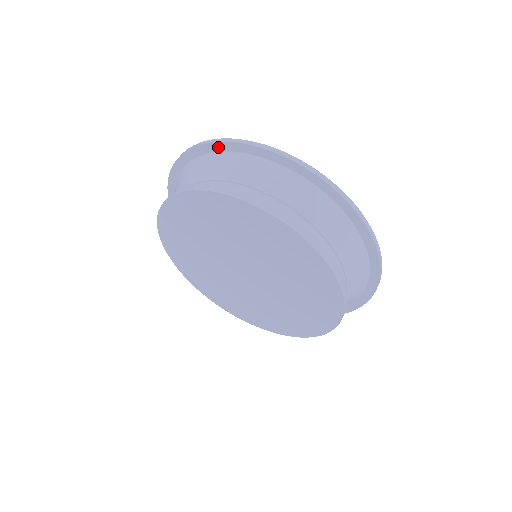
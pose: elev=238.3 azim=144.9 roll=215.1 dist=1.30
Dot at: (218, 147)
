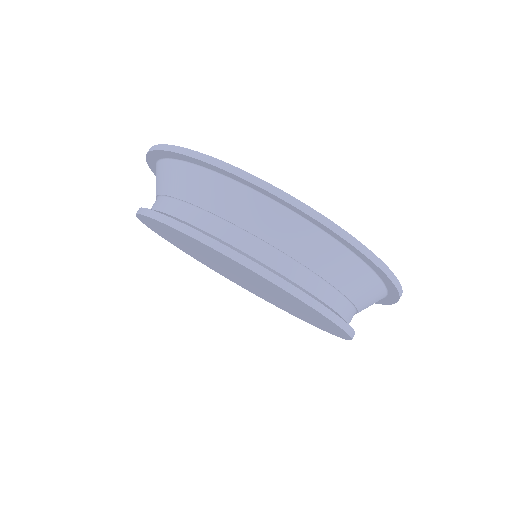
Dot at: (205, 165)
